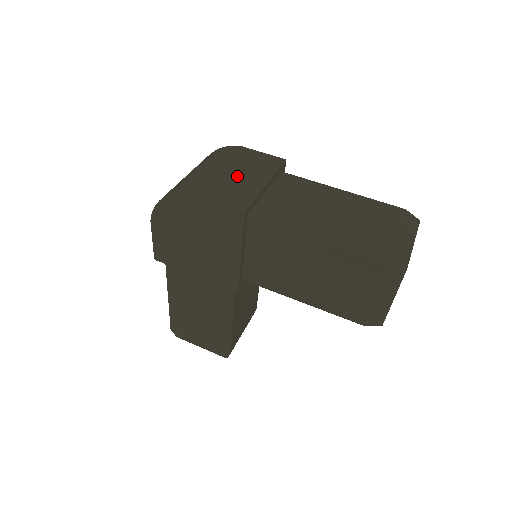
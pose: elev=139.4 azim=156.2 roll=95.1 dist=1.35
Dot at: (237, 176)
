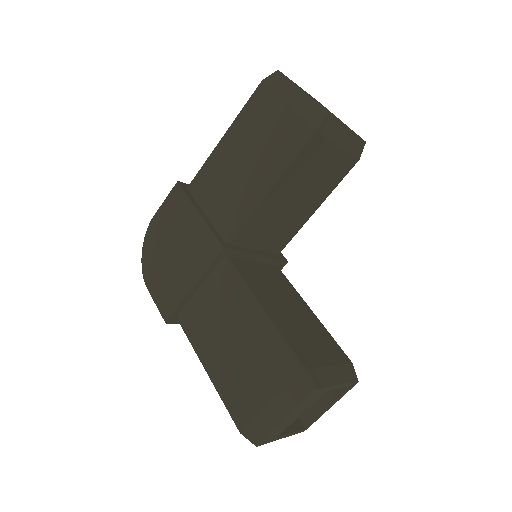
Dot at: occluded
